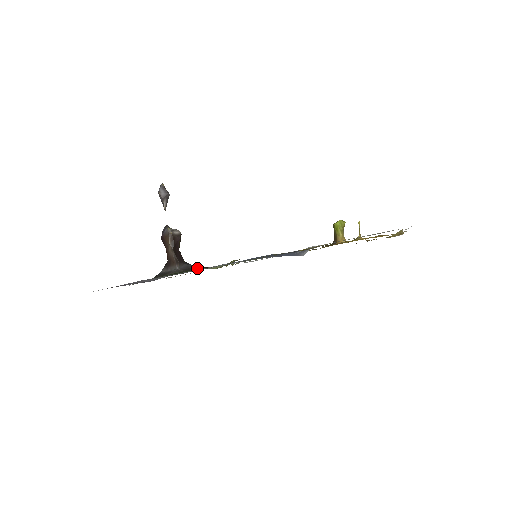
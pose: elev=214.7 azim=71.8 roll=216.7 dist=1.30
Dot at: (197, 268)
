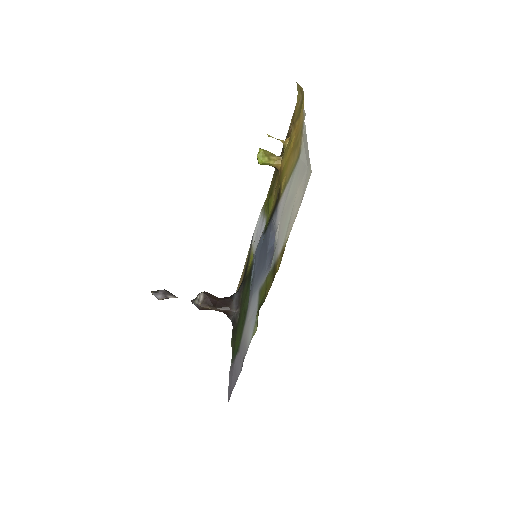
Dot at: (241, 294)
